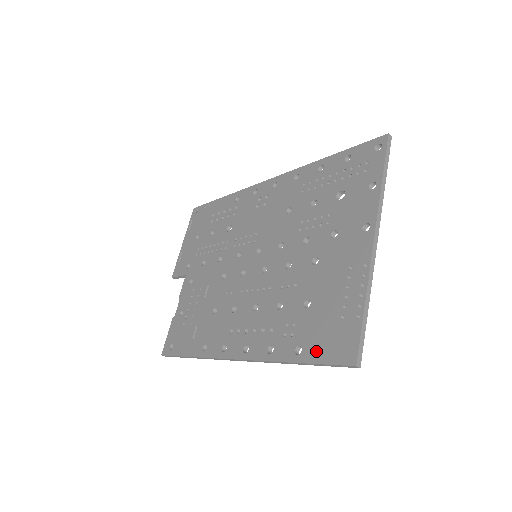
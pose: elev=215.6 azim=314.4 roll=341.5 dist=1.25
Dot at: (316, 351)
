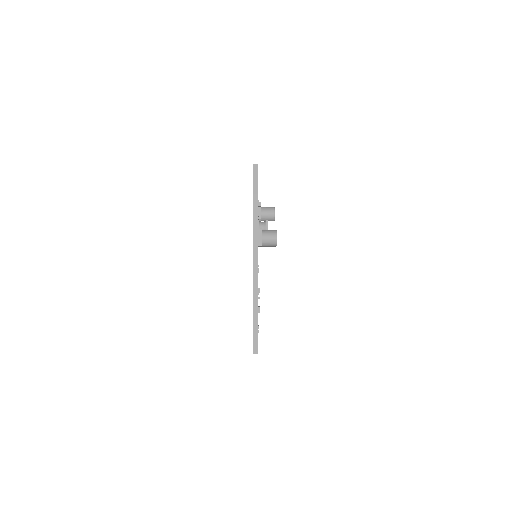
Dot at: occluded
